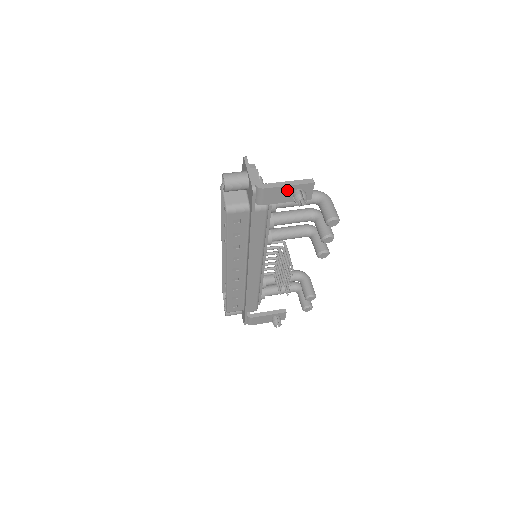
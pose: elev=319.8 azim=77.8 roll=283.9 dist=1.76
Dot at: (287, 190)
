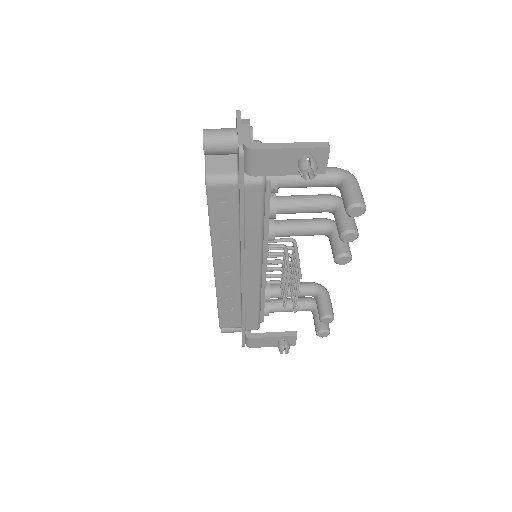
Dot at: (289, 155)
